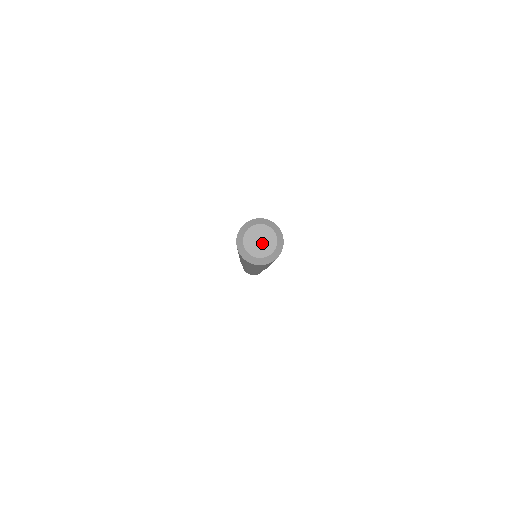
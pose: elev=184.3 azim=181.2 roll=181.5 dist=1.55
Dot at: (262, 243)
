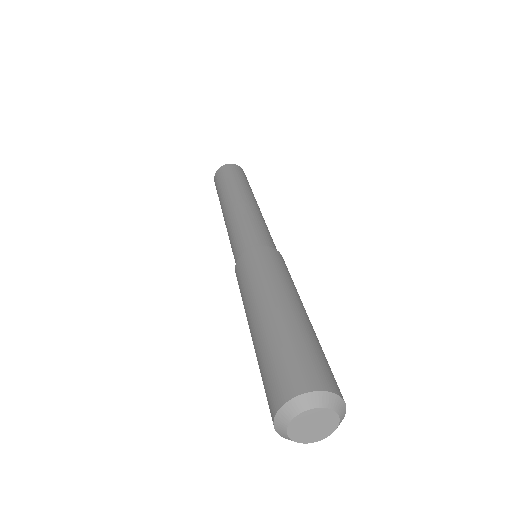
Dot at: (317, 427)
